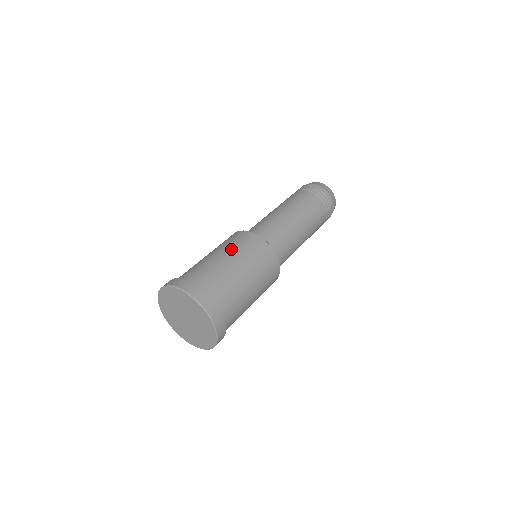
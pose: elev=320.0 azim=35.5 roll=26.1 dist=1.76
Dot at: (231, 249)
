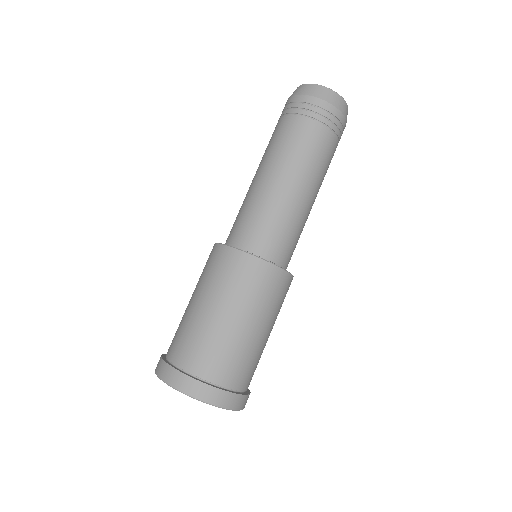
Dot at: (202, 286)
